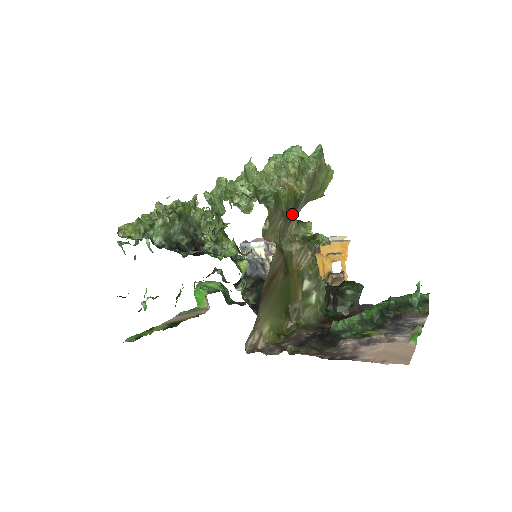
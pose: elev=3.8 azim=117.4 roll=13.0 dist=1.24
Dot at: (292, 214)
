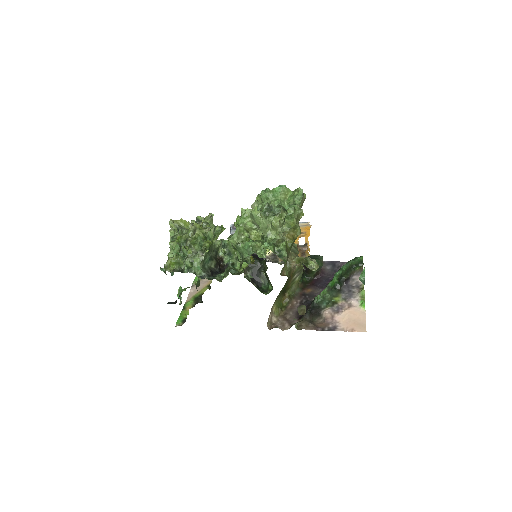
Dot at: occluded
